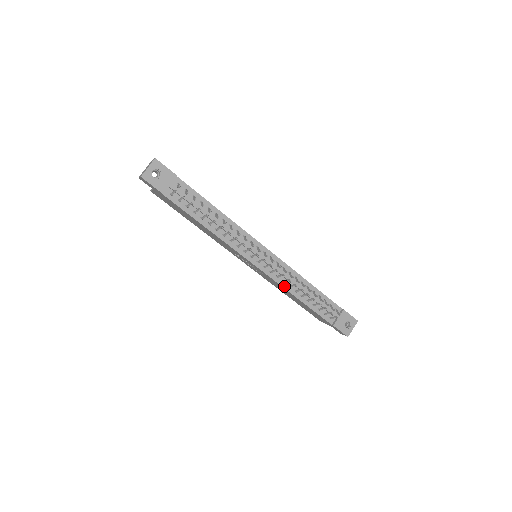
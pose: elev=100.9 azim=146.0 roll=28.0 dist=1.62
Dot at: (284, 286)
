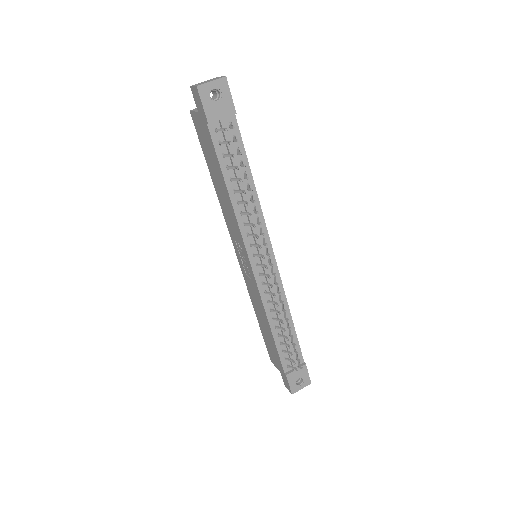
Dot at: (266, 306)
